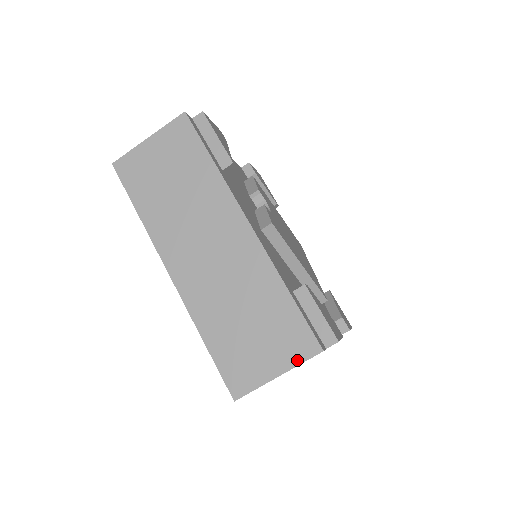
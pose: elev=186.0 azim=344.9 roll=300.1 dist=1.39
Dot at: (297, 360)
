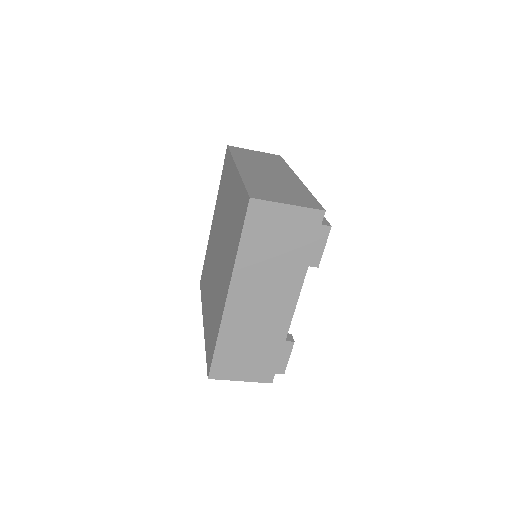
Dot at: (306, 206)
